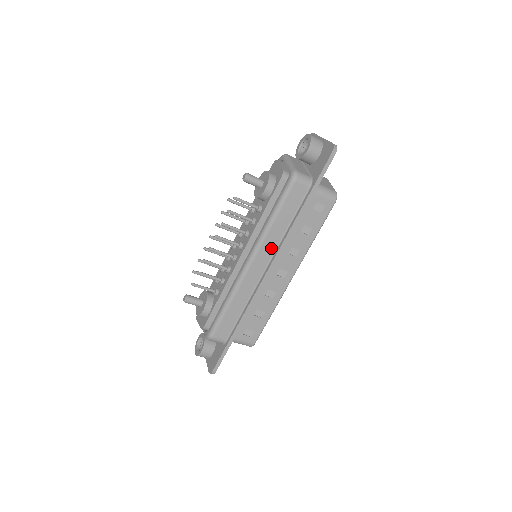
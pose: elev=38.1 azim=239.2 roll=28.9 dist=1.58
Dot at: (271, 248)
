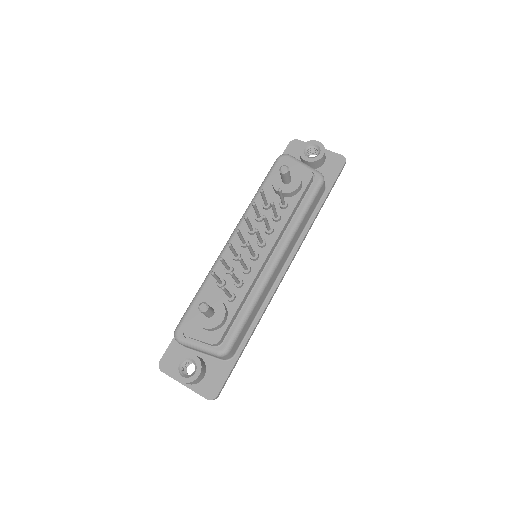
Dot at: (292, 247)
